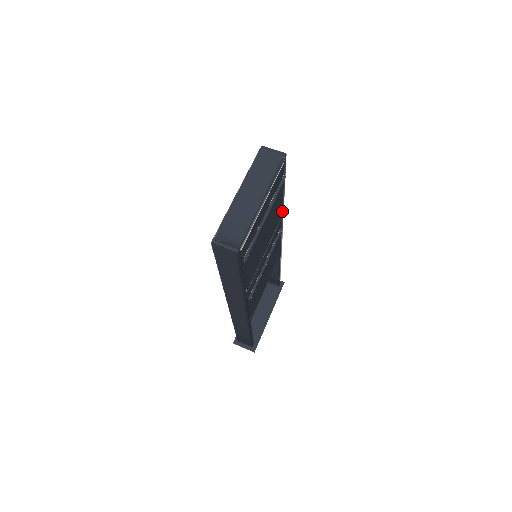
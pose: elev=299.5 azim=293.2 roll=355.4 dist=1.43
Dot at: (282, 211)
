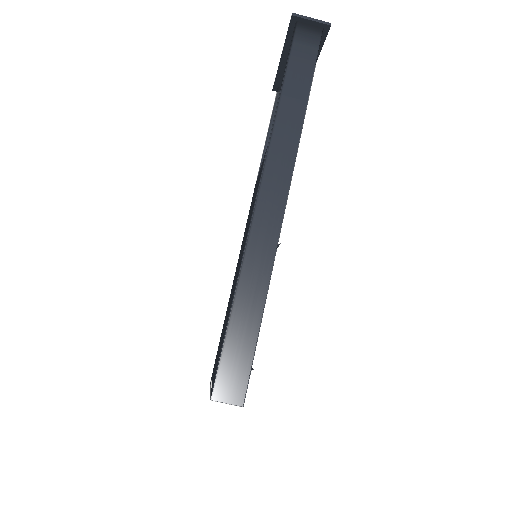
Dot at: (269, 282)
